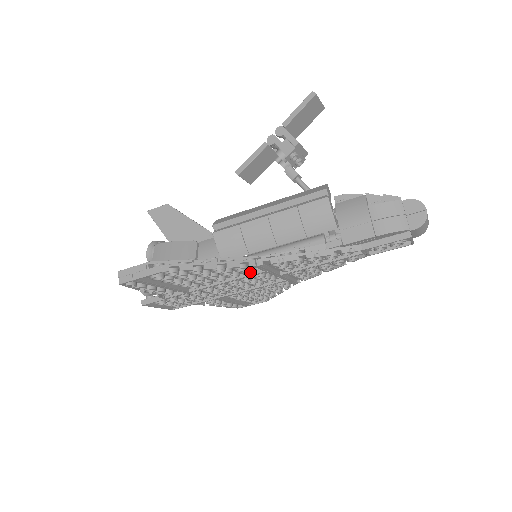
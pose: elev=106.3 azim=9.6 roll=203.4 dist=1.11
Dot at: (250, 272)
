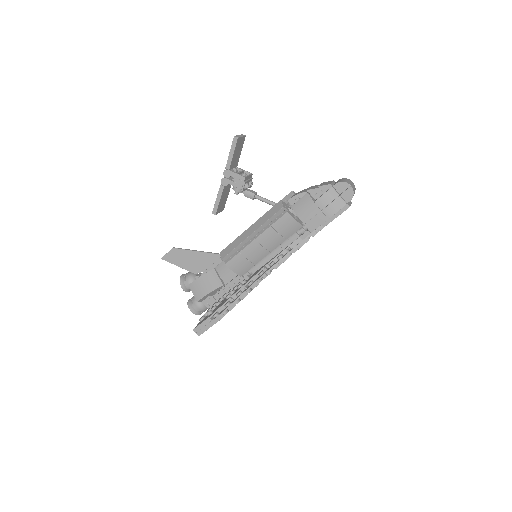
Dot at: occluded
